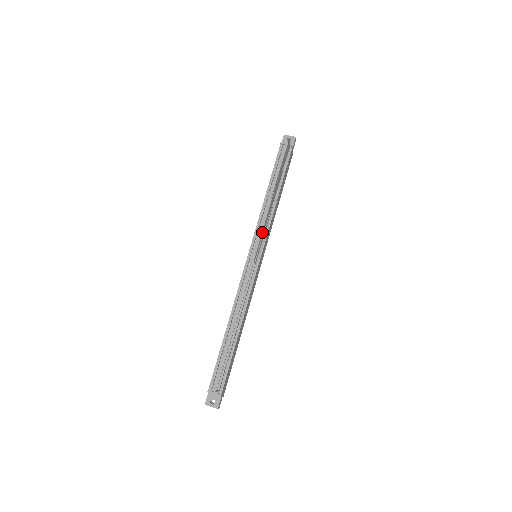
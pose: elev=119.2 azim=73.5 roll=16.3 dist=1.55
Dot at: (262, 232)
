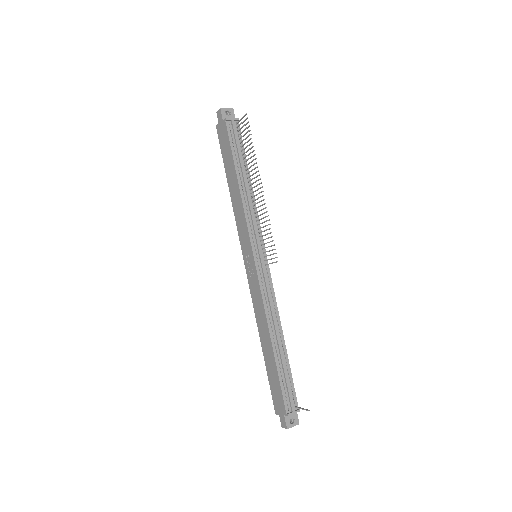
Dot at: (269, 229)
